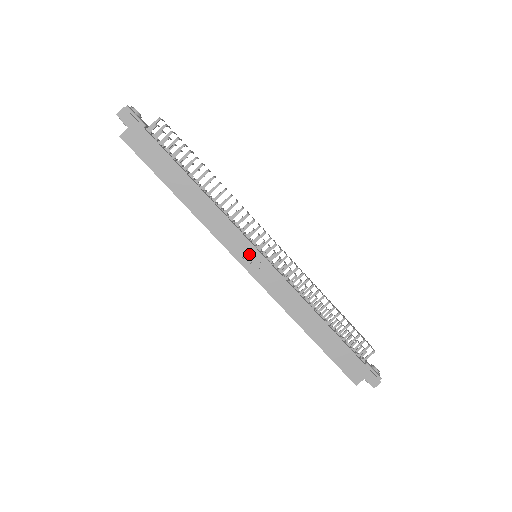
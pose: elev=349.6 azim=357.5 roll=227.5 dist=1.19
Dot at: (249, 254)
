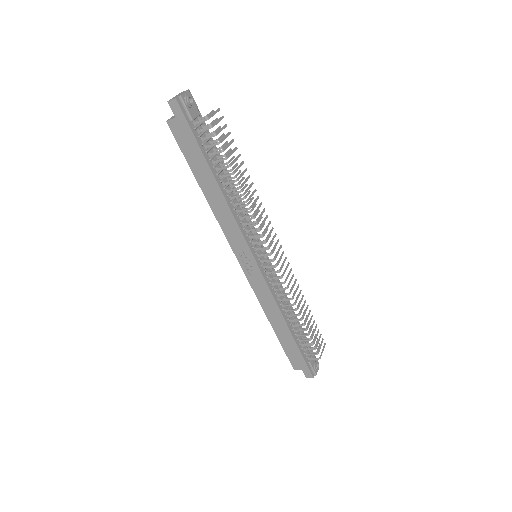
Dot at: (247, 257)
